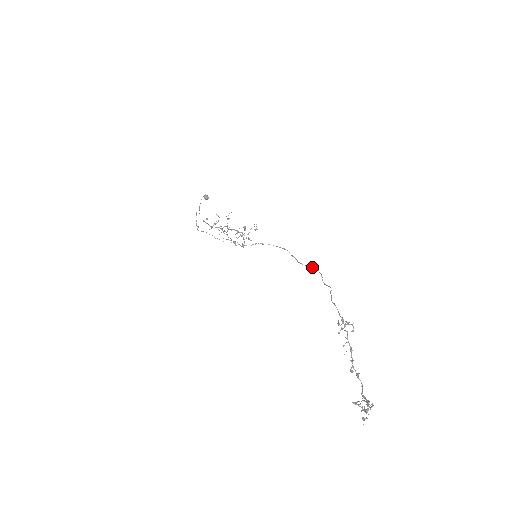
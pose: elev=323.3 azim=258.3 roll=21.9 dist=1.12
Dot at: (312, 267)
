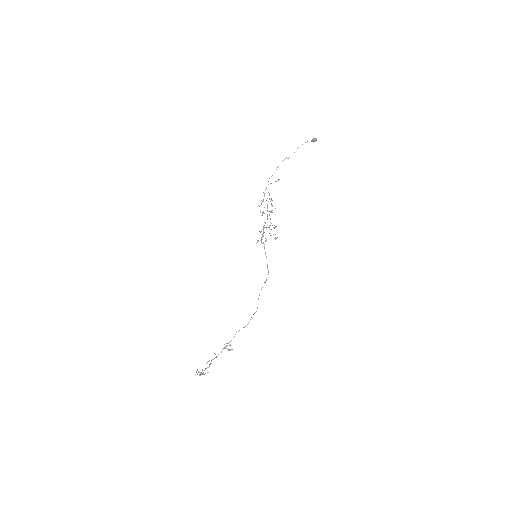
Dot at: occluded
